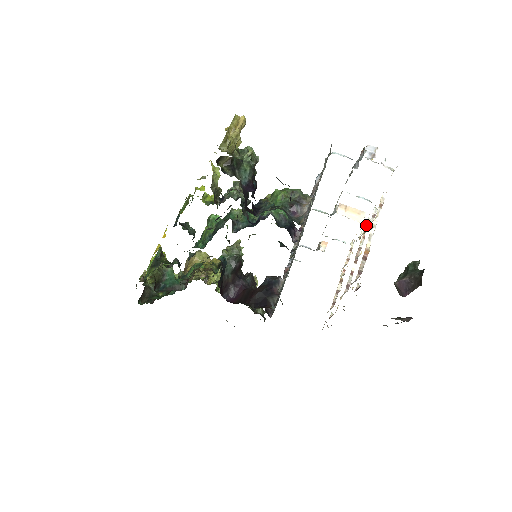
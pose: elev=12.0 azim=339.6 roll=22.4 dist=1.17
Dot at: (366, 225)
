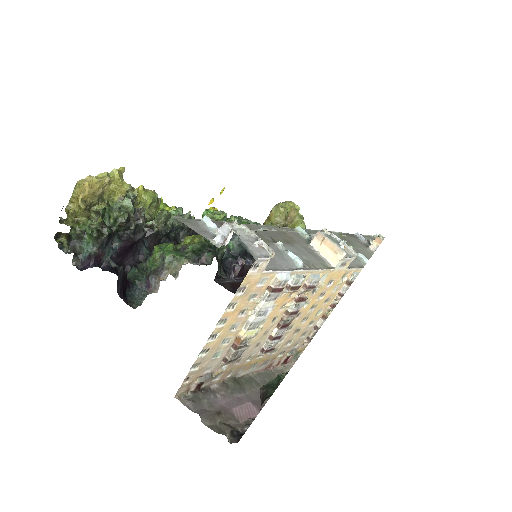
Dot at: (303, 285)
